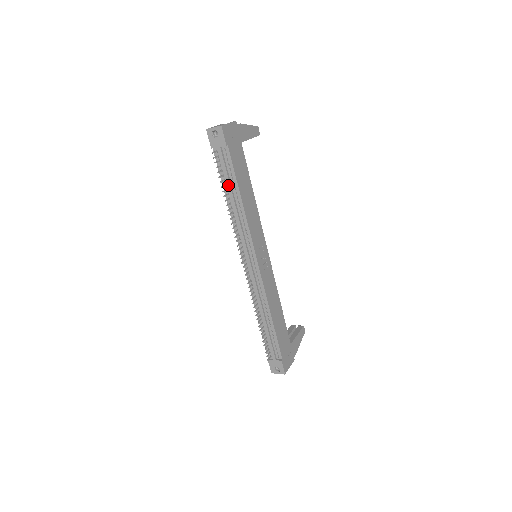
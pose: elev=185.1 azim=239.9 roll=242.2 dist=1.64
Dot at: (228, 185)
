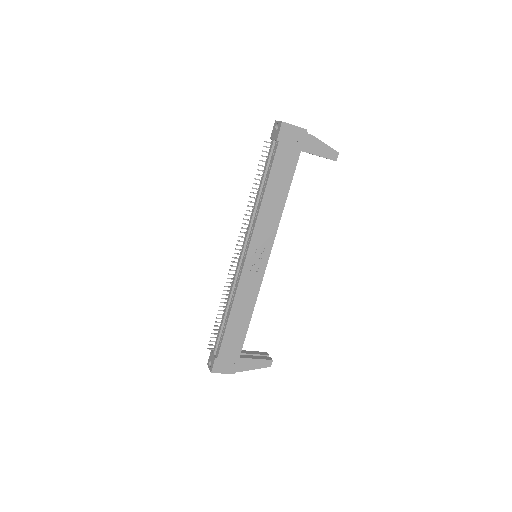
Dot at: (263, 176)
